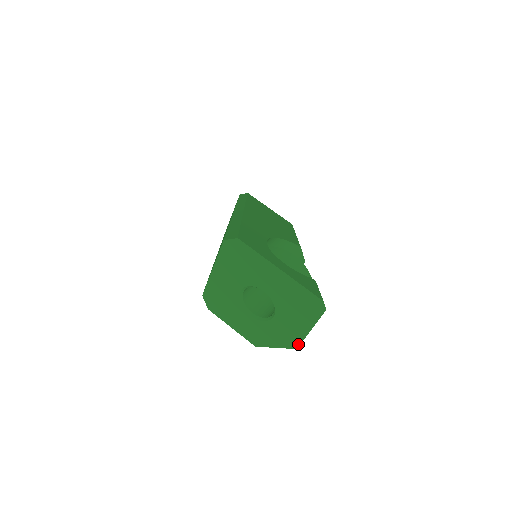
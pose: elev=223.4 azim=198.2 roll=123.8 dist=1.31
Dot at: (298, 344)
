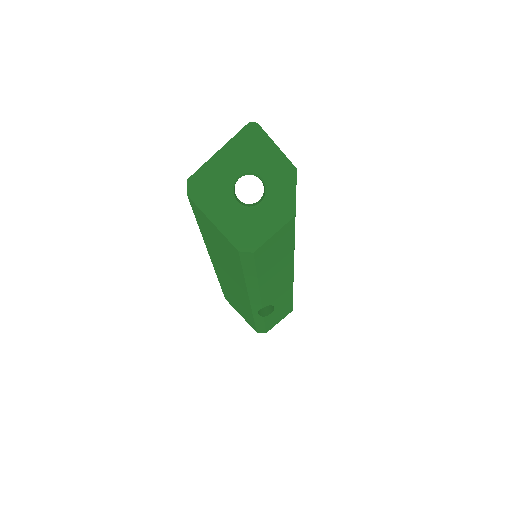
Dot at: (291, 165)
